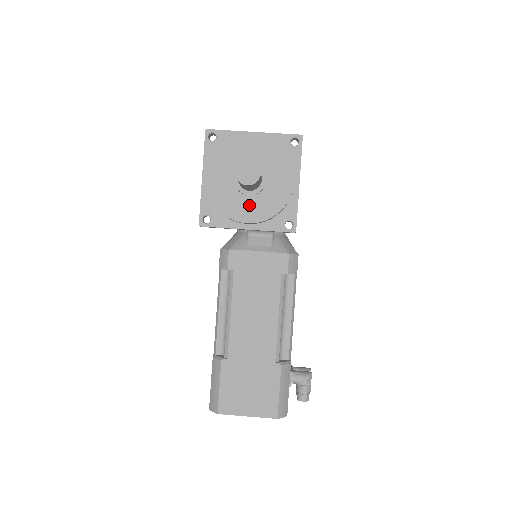
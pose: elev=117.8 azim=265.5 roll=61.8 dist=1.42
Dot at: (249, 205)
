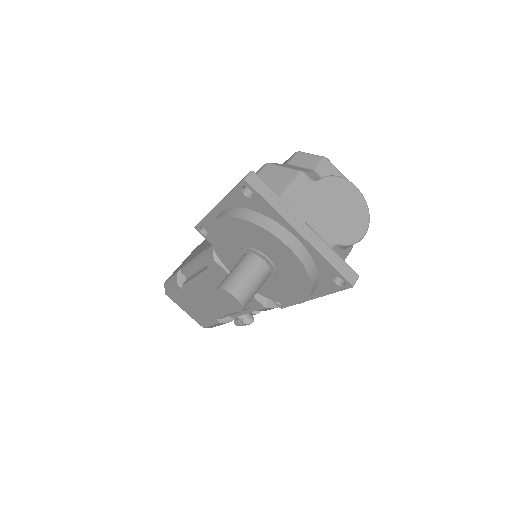
Dot at: occluded
